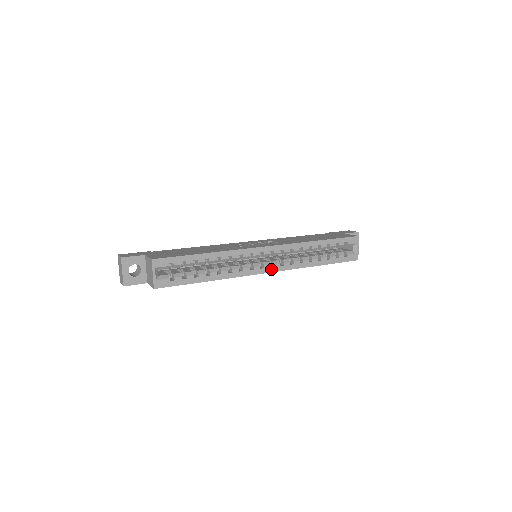
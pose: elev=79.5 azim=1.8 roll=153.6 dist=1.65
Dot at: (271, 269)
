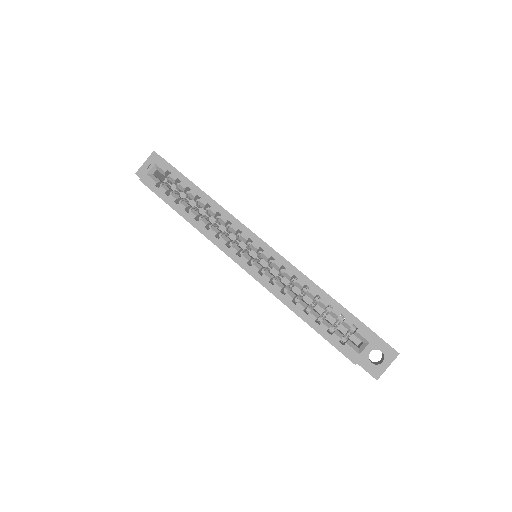
Dot at: (246, 266)
